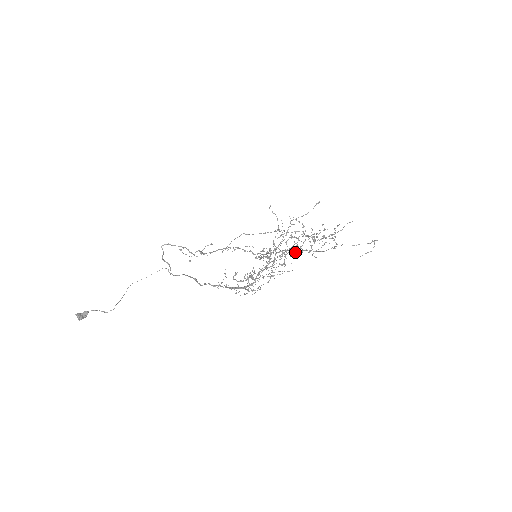
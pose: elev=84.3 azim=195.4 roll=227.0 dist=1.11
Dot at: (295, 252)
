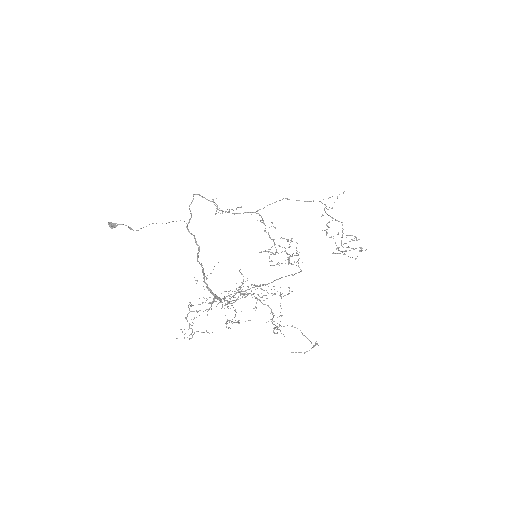
Dot at: (260, 300)
